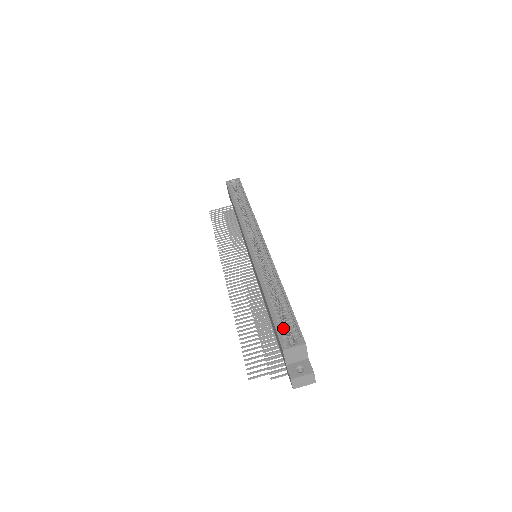
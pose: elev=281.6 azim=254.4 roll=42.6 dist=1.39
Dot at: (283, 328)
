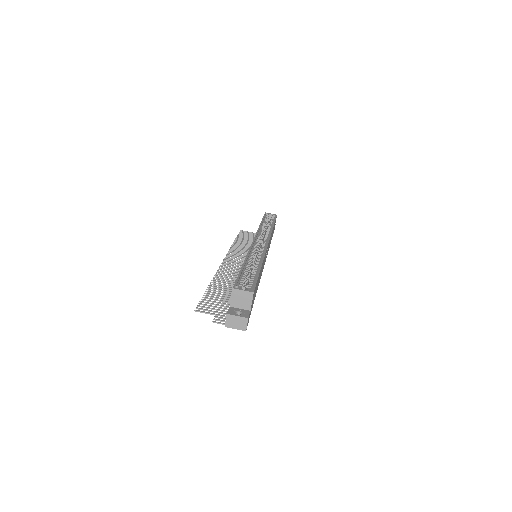
Dot at: (243, 282)
